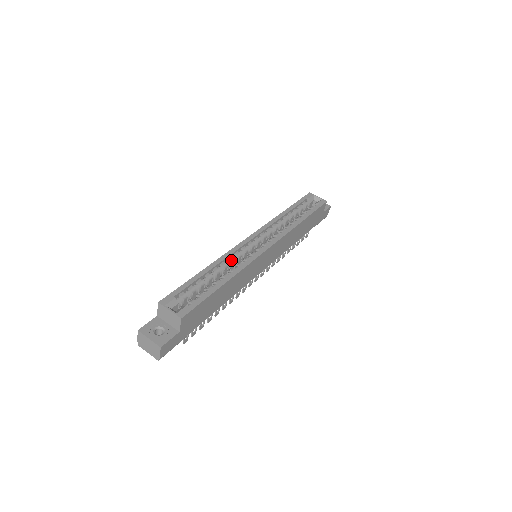
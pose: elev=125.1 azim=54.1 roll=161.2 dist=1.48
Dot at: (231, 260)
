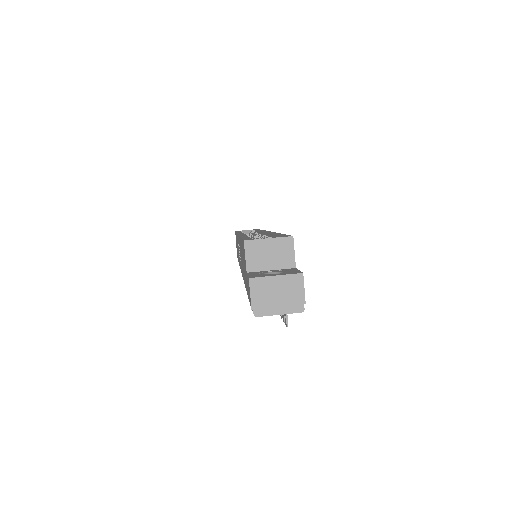
Dot at: occluded
